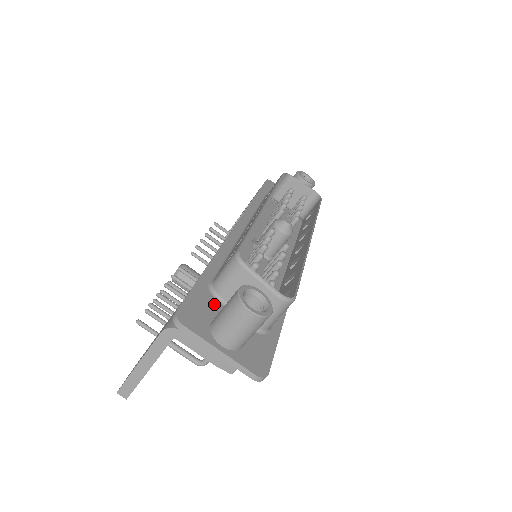
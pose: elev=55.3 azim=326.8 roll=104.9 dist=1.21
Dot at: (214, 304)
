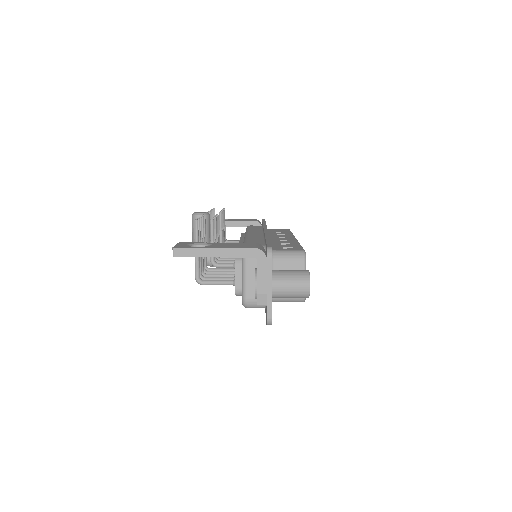
Dot at: occluded
